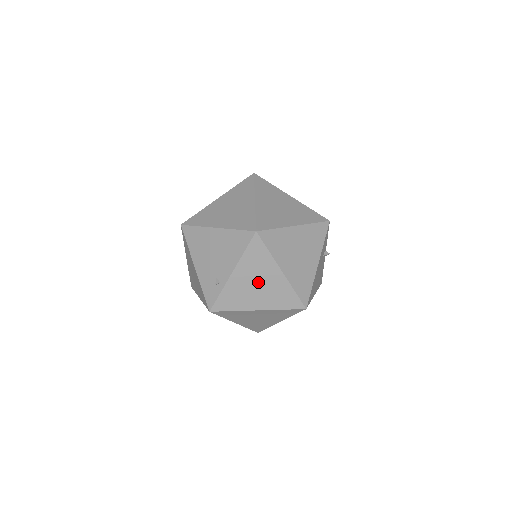
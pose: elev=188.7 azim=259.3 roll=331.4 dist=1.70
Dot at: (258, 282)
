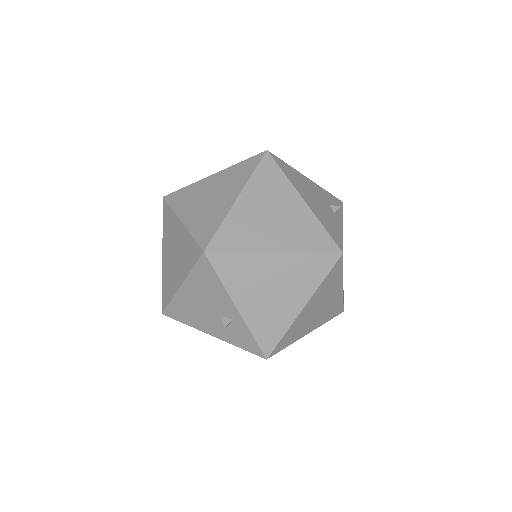
Dot at: occluded
